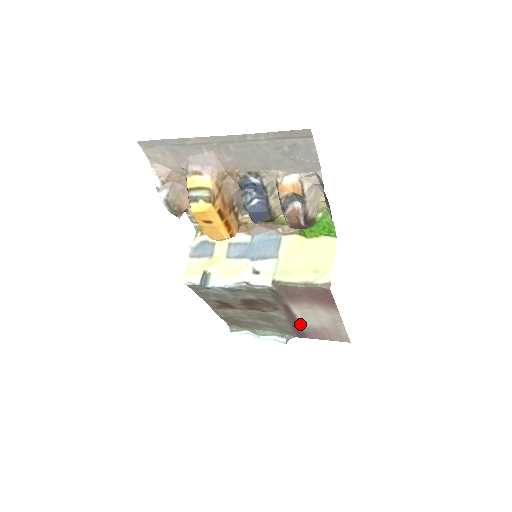
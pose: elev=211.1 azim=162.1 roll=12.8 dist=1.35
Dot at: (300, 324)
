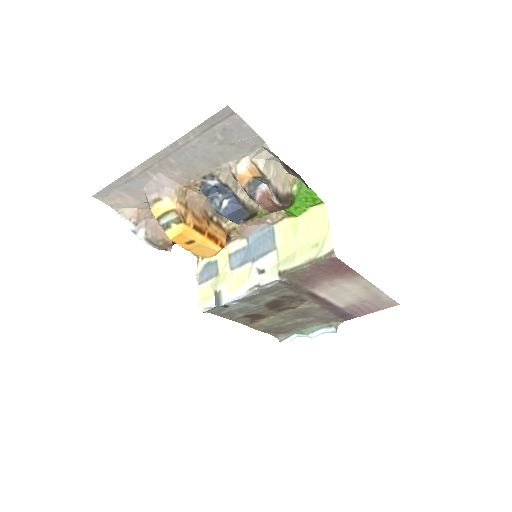
Dot at: (337, 306)
